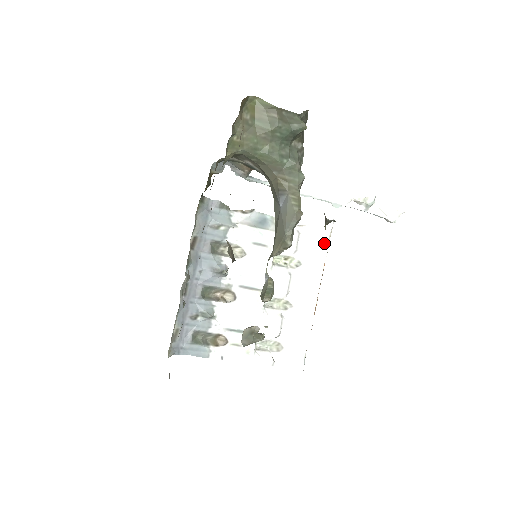
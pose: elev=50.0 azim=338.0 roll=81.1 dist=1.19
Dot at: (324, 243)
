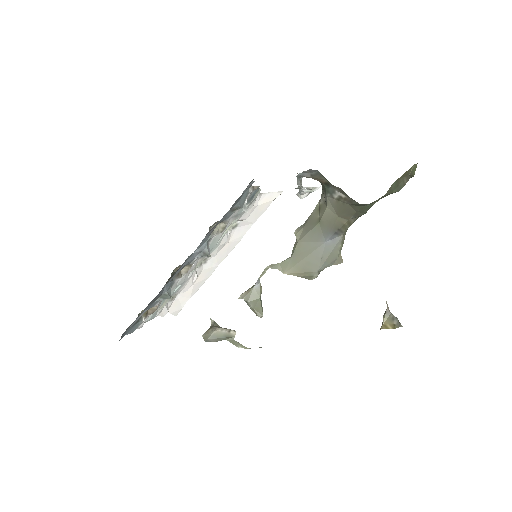
Dot at: (262, 212)
